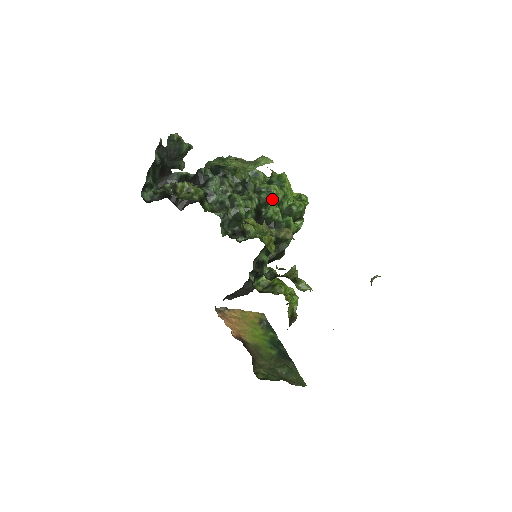
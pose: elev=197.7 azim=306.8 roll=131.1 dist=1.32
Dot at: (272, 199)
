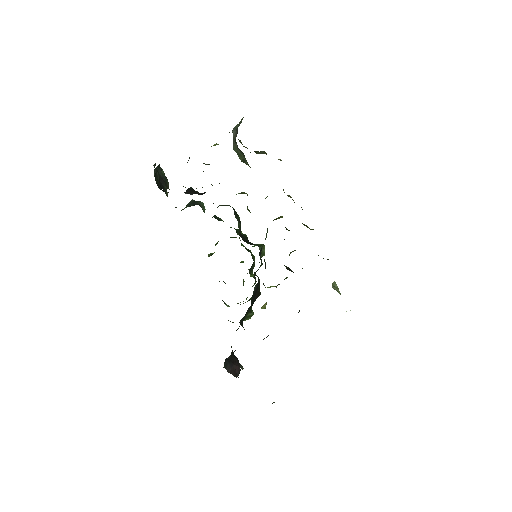
Dot at: occluded
